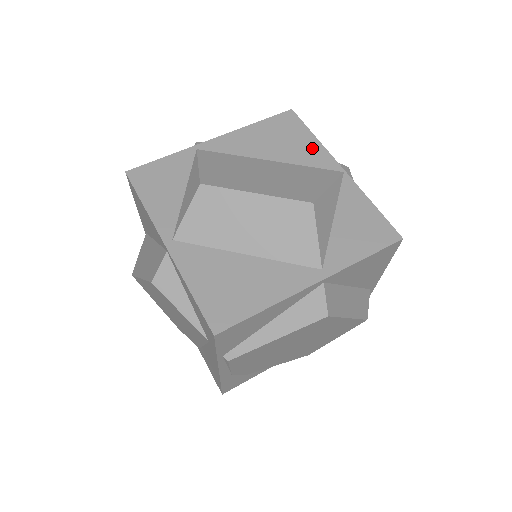
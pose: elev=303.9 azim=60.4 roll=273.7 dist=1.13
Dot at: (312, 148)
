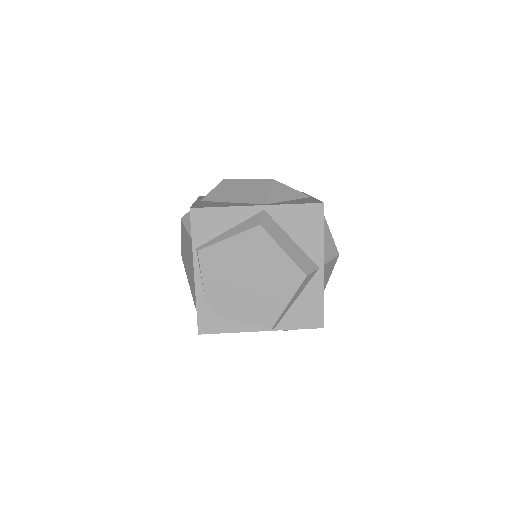
Dot at: occluded
